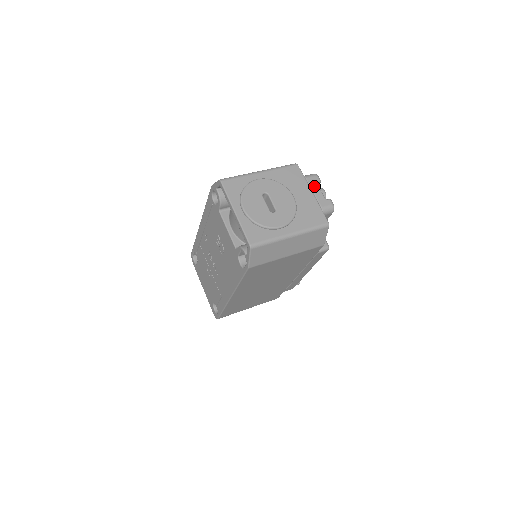
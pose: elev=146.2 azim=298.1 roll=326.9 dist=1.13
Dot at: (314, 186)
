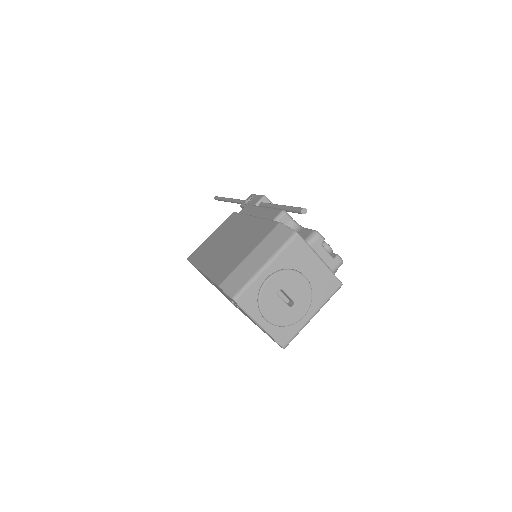
Dot at: (320, 251)
